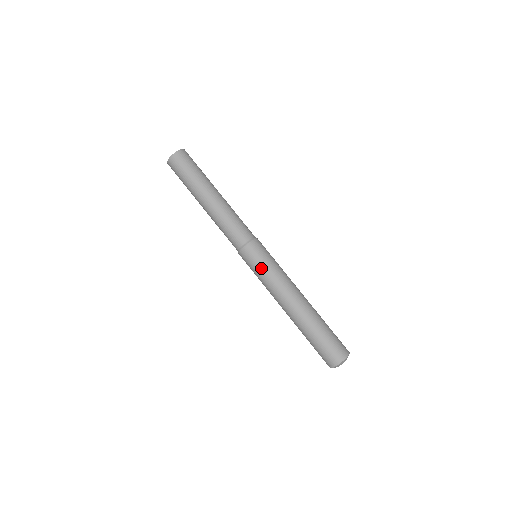
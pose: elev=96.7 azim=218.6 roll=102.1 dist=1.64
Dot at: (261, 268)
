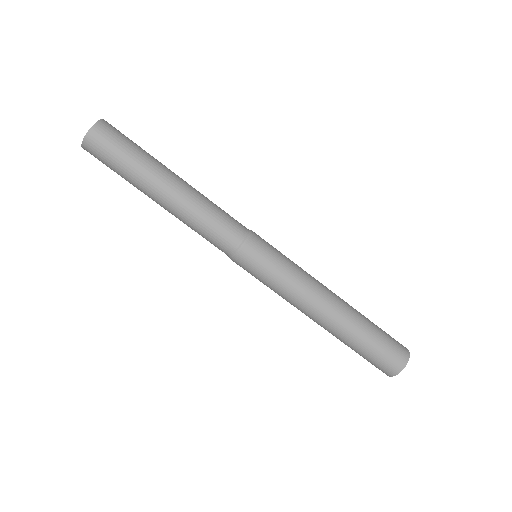
Dot at: (272, 273)
